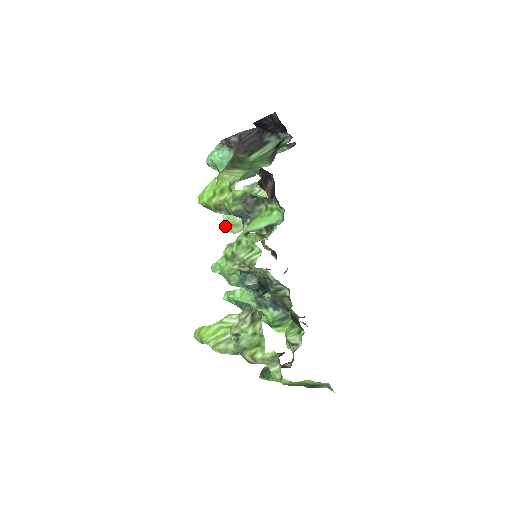
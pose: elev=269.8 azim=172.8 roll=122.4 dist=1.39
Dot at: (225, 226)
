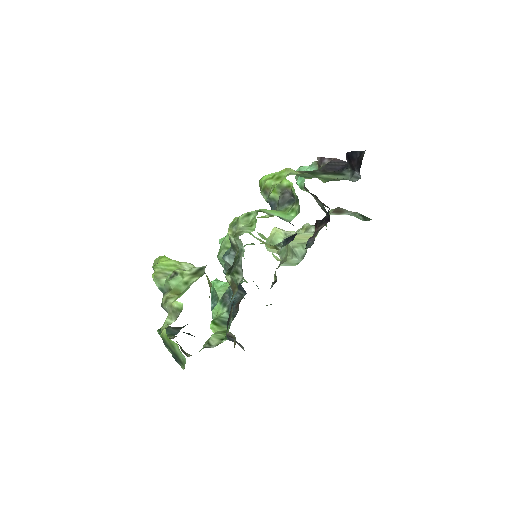
Dot at: occluded
